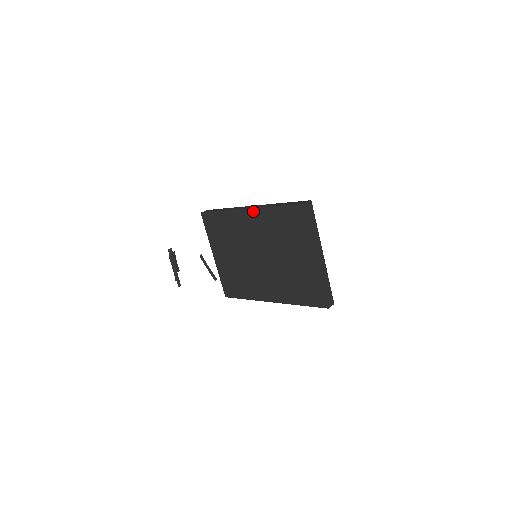
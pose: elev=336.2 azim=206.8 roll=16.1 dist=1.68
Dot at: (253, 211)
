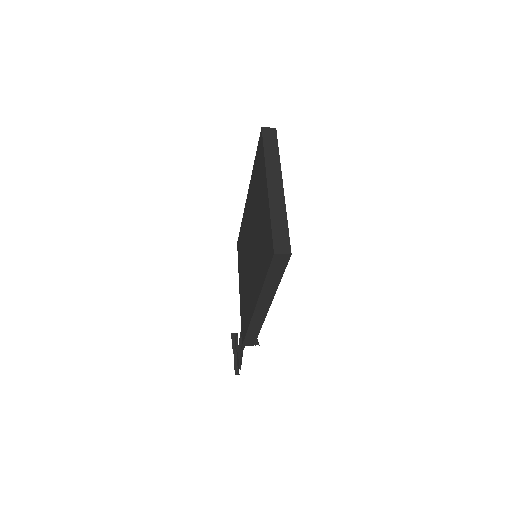
Dot at: (249, 191)
